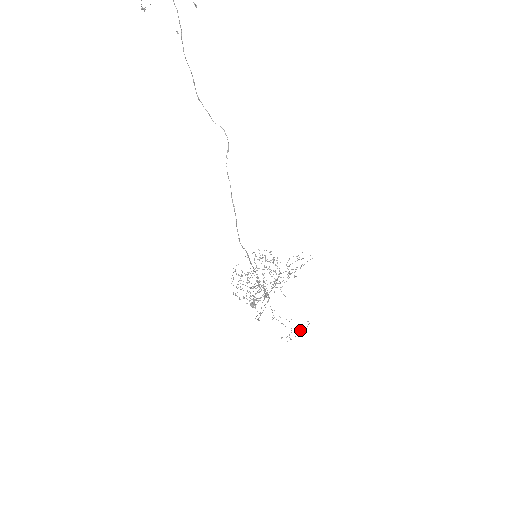
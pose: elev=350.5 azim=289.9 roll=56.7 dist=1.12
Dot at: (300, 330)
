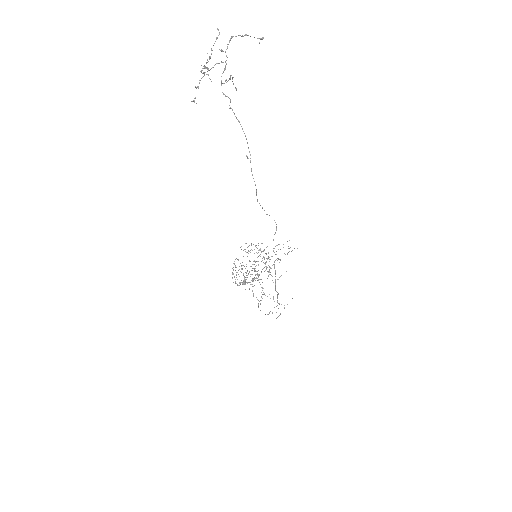
Dot at: occluded
